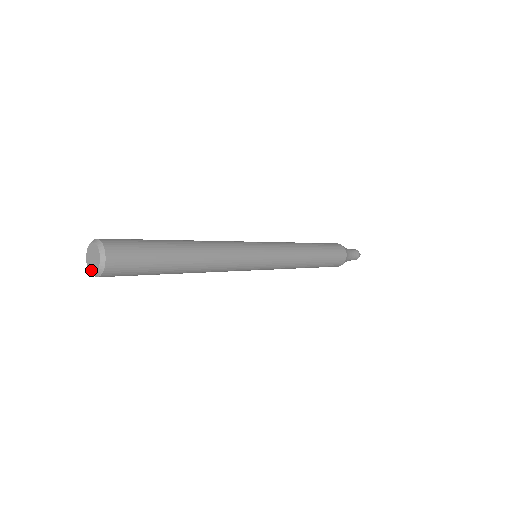
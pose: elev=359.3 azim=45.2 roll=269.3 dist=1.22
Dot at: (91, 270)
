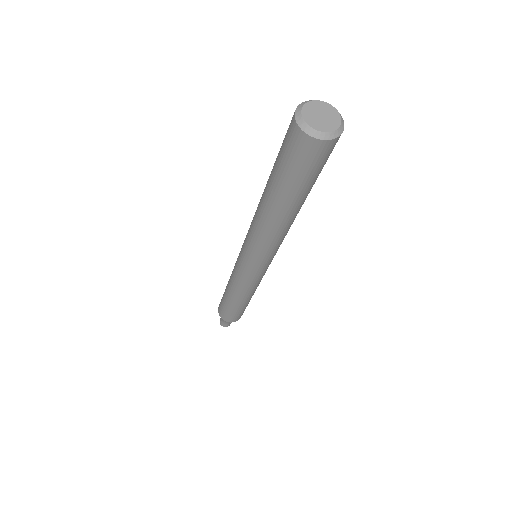
Dot at: (316, 126)
